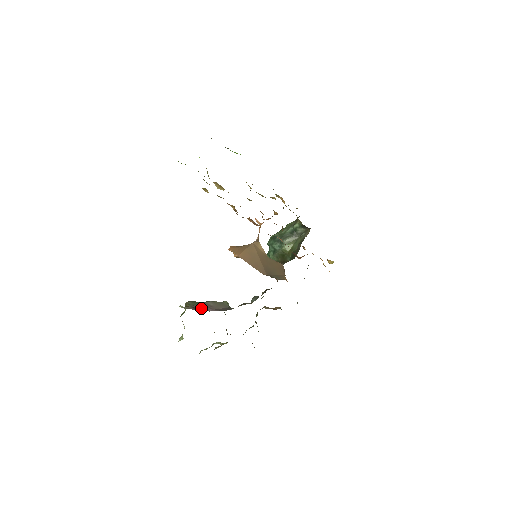
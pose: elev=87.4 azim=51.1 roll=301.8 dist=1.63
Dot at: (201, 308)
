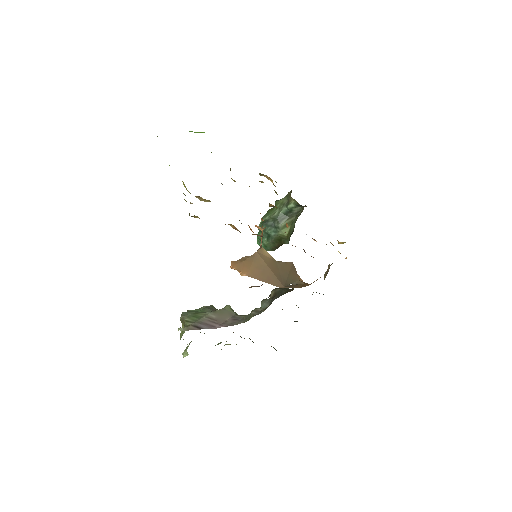
Dot at: (205, 325)
